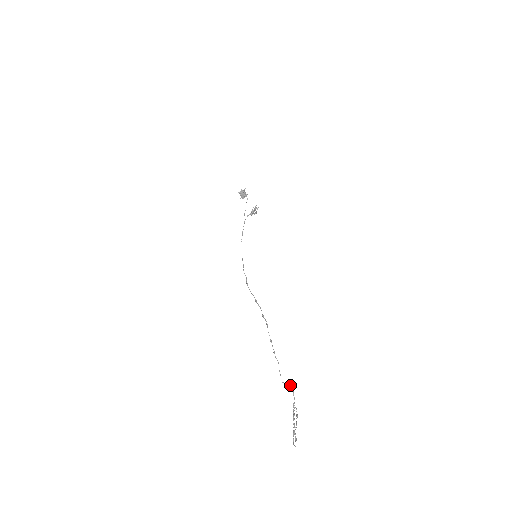
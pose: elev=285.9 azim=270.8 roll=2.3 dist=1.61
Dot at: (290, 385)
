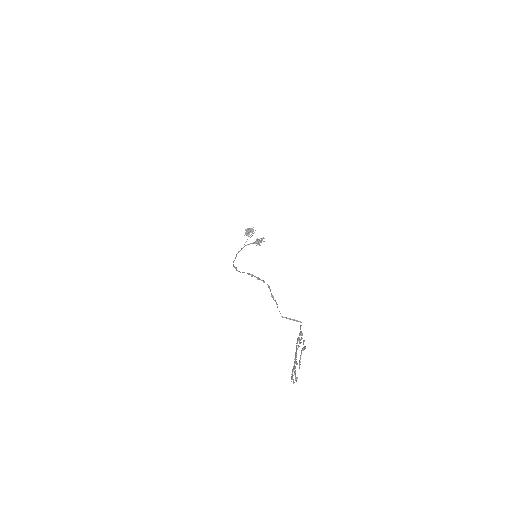
Dot at: occluded
